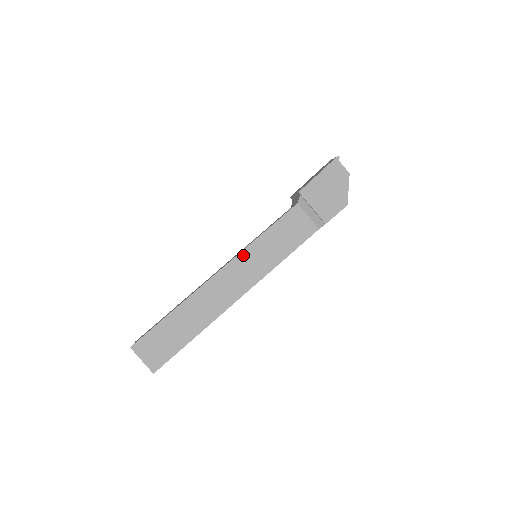
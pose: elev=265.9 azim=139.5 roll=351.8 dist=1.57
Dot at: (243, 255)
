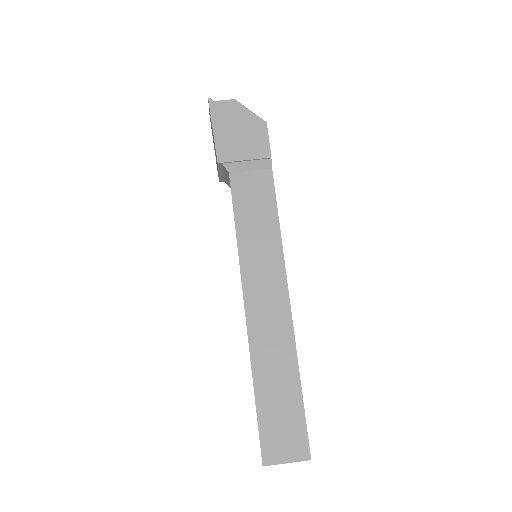
Dot at: (245, 267)
